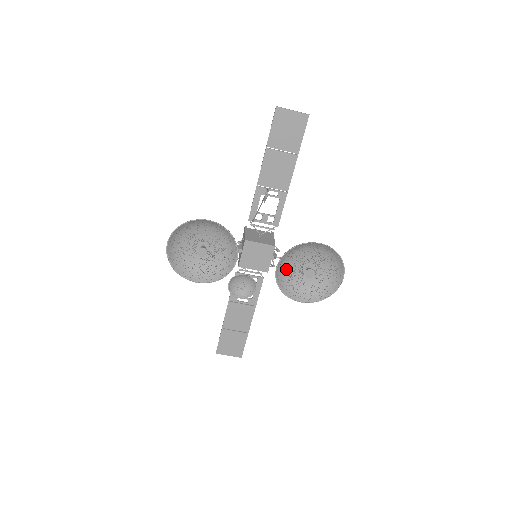
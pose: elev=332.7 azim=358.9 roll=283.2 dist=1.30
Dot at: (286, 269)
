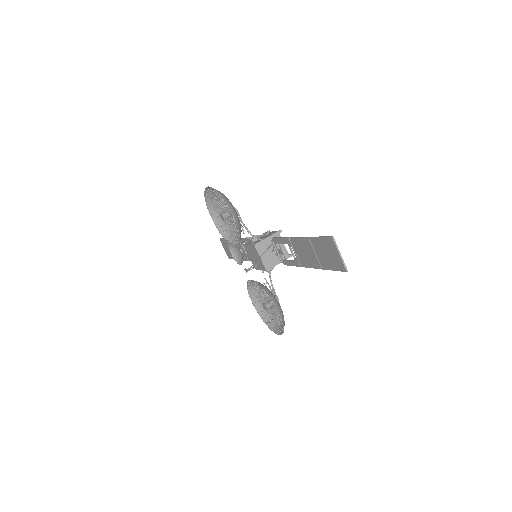
Dot at: occluded
